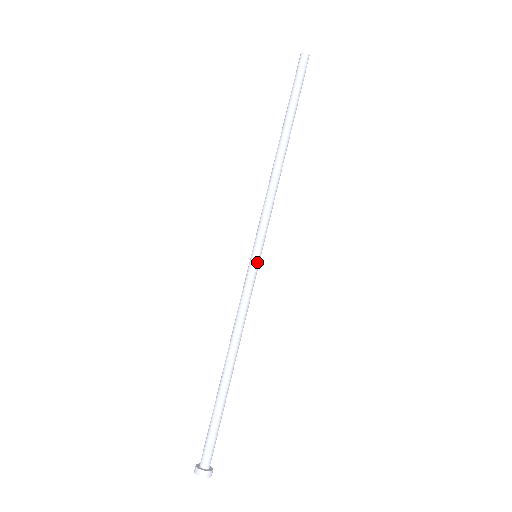
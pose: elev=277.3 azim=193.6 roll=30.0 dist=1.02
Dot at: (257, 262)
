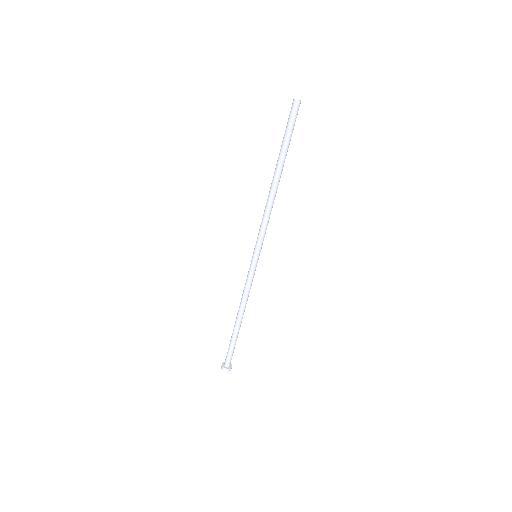
Dot at: occluded
